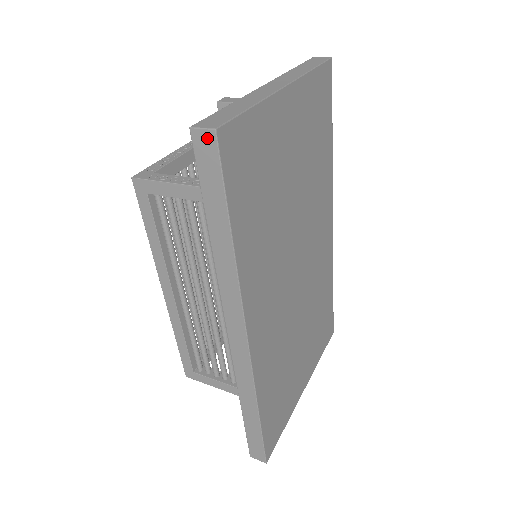
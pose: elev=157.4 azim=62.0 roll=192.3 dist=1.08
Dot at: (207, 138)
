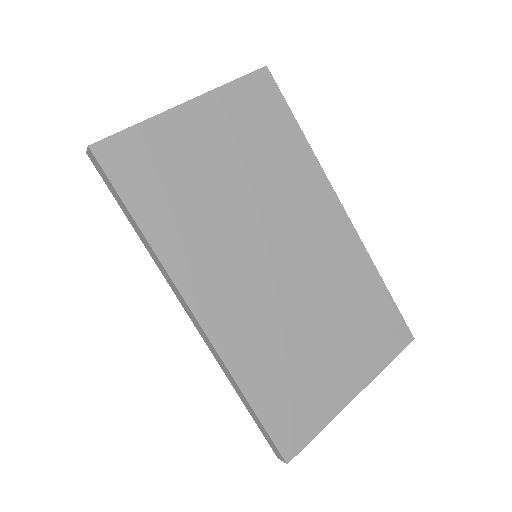
Dot at: (91, 154)
